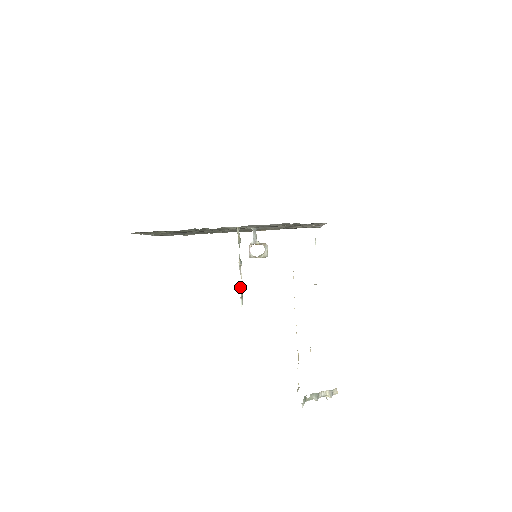
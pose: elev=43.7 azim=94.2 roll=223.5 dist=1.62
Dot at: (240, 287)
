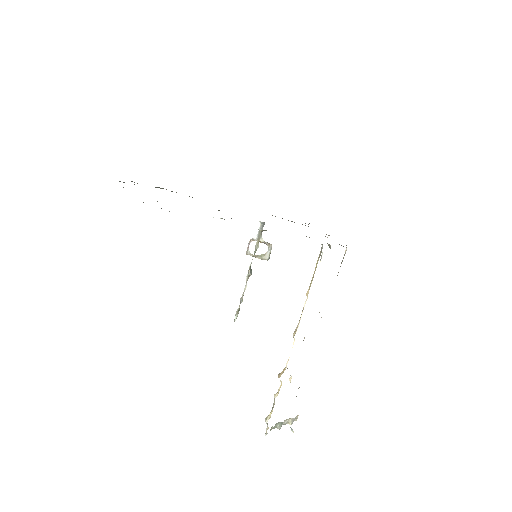
Dot at: (241, 301)
